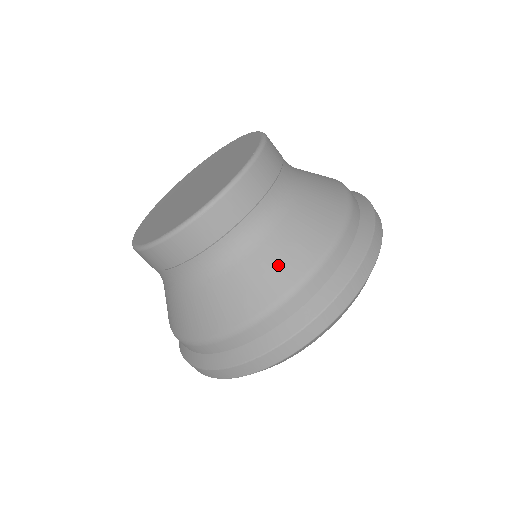
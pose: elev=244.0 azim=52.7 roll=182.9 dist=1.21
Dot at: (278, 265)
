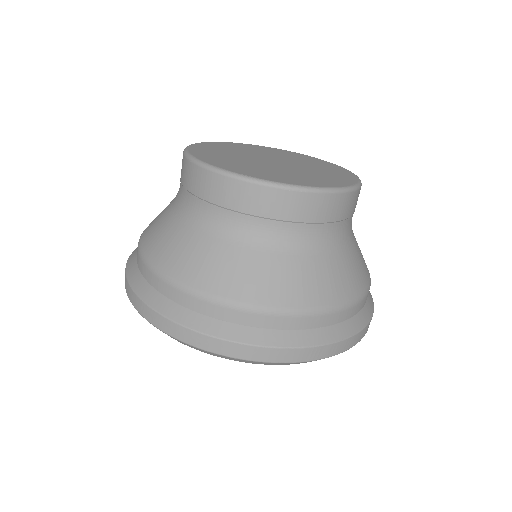
Dot at: (304, 282)
